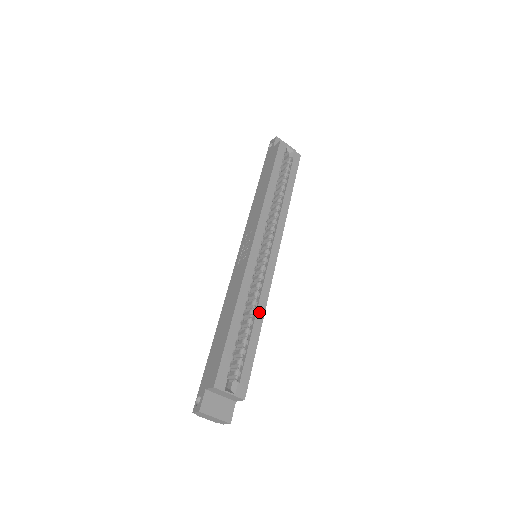
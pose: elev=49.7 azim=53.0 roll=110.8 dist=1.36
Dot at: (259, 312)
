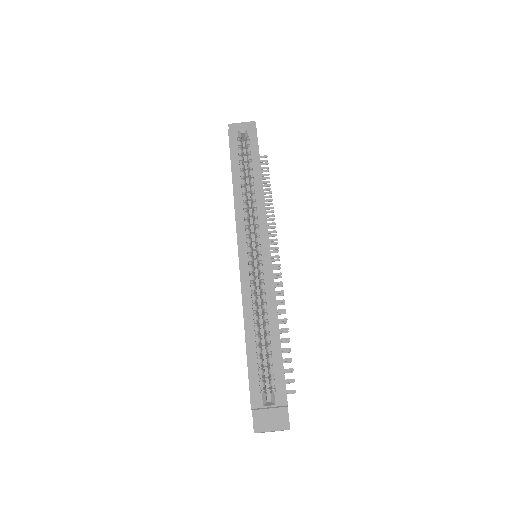
Dot at: (271, 314)
